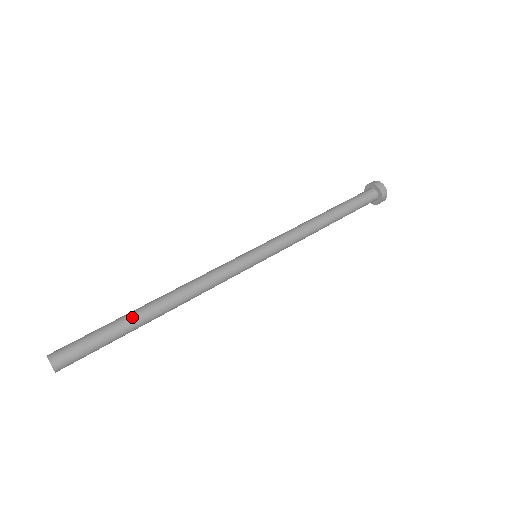
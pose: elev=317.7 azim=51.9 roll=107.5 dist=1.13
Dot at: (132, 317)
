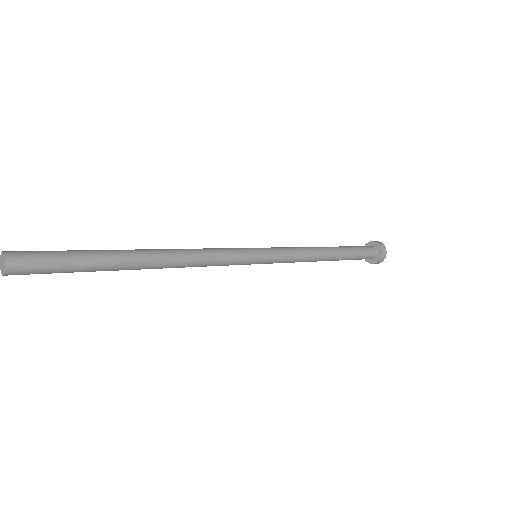
Dot at: (115, 252)
